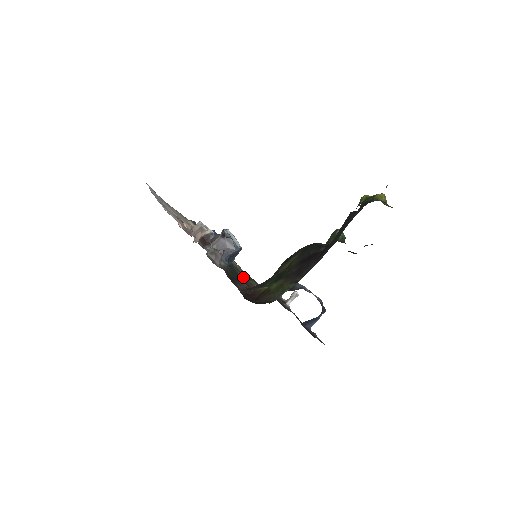
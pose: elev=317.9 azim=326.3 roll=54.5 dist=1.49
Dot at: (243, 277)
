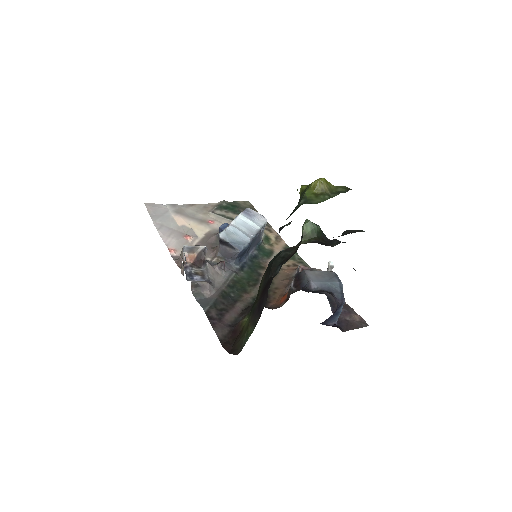
Dot at: occluded
